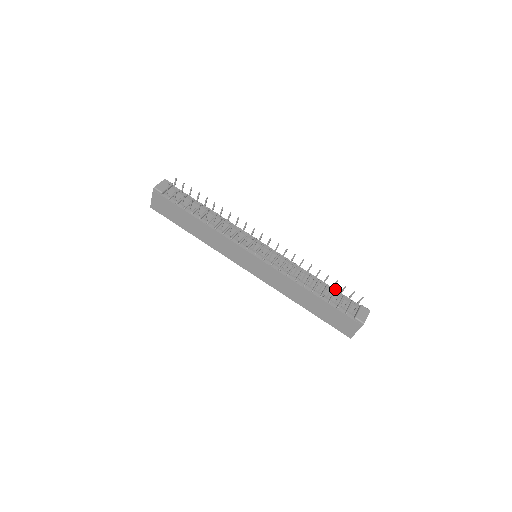
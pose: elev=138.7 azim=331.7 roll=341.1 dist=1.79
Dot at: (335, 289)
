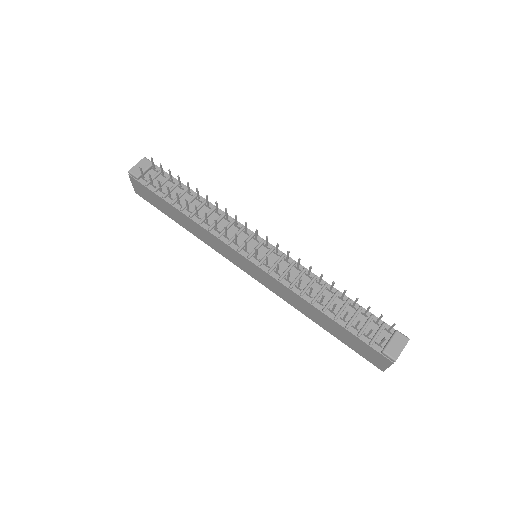
Dot at: (359, 306)
